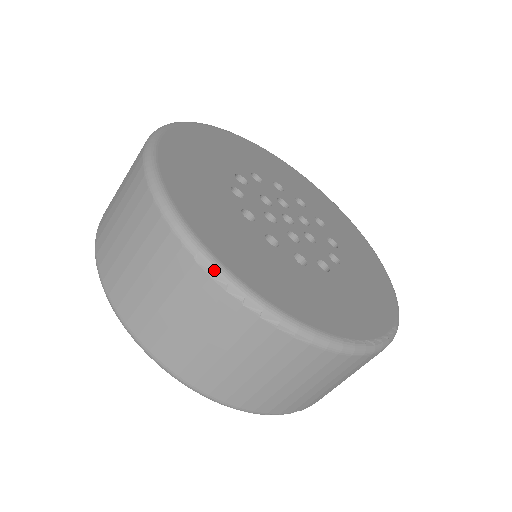
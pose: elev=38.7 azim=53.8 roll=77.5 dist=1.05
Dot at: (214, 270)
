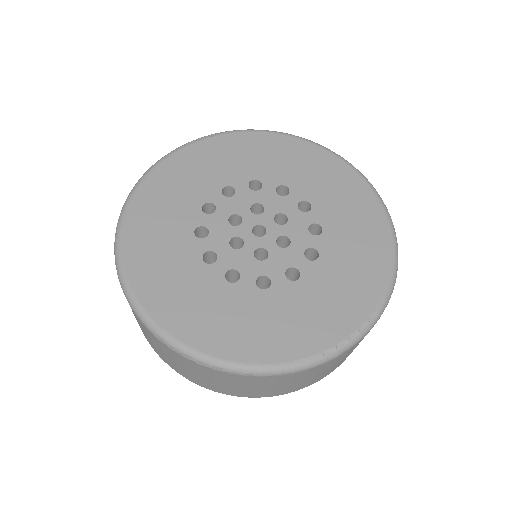
Dot at: (169, 344)
